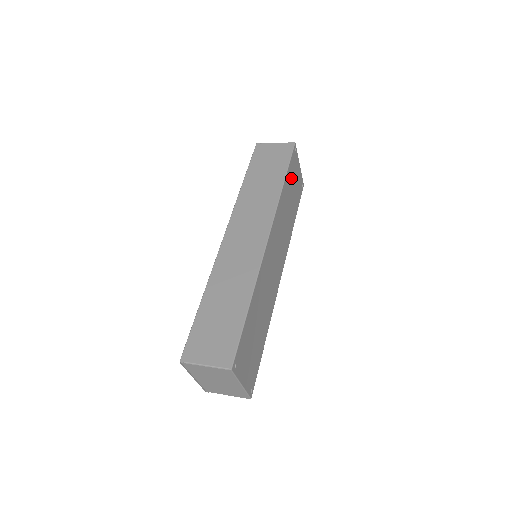
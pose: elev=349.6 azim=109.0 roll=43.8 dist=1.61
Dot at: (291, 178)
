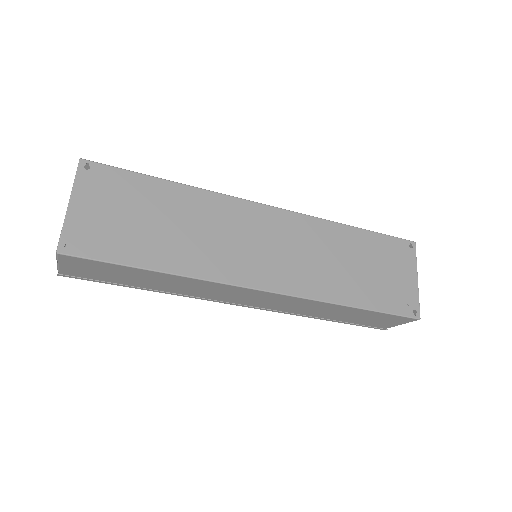
Dot at: (378, 252)
